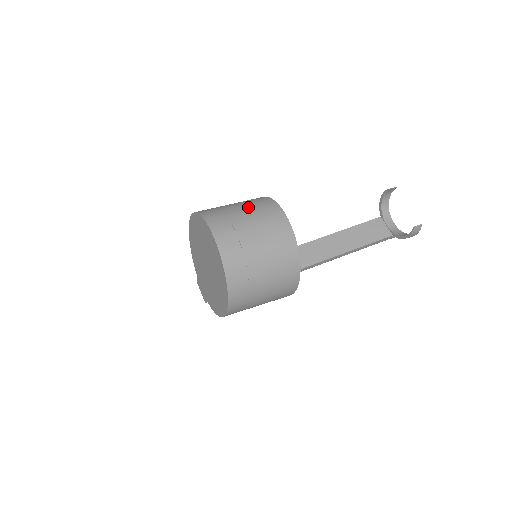
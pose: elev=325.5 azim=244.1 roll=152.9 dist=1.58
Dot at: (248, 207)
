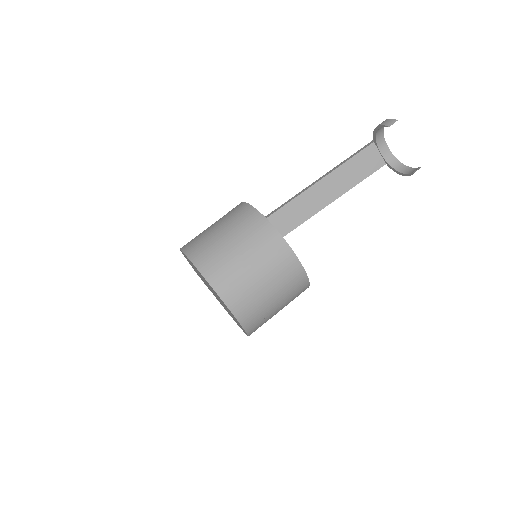
Dot at: (251, 251)
